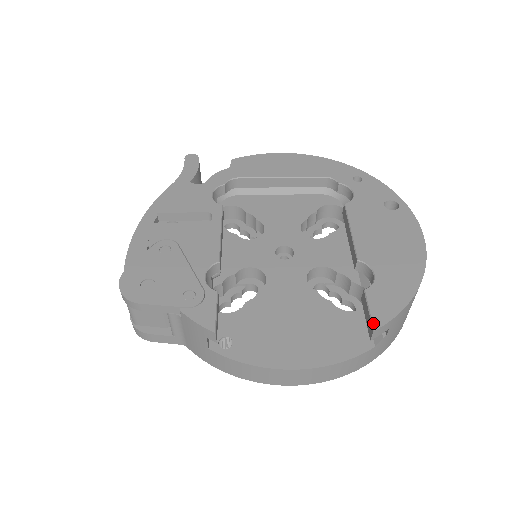
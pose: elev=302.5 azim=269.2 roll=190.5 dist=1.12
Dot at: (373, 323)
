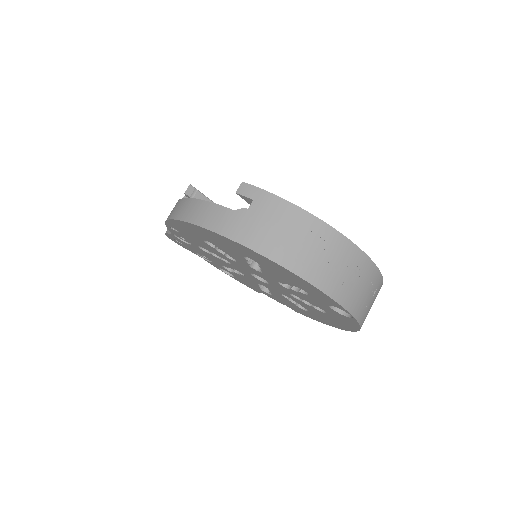
Dot at: occluded
